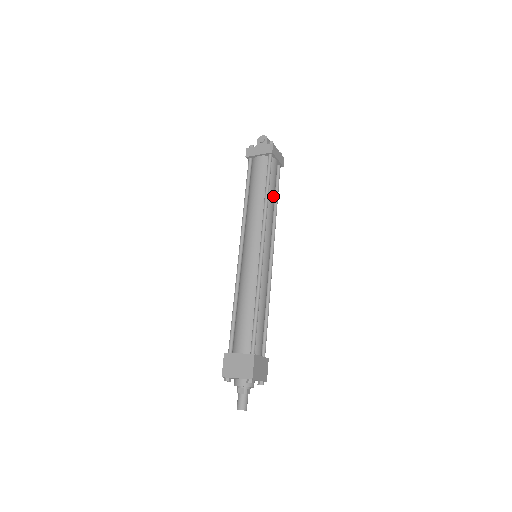
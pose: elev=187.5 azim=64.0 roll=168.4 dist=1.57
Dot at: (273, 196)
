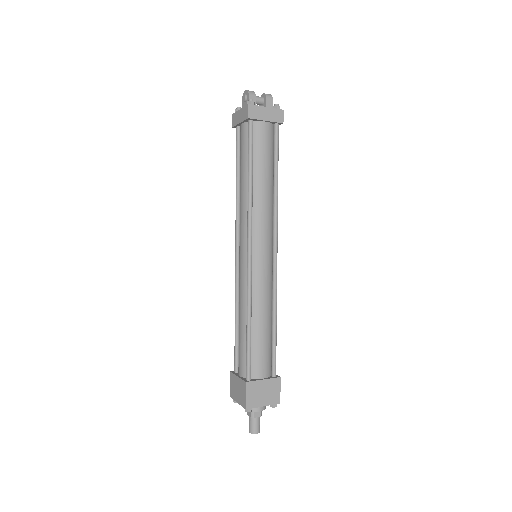
Dot at: (264, 175)
